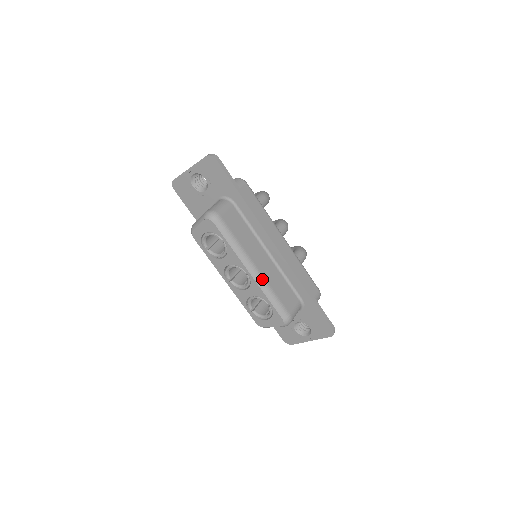
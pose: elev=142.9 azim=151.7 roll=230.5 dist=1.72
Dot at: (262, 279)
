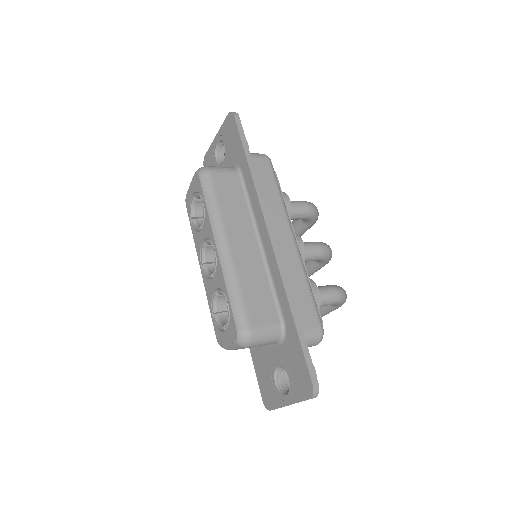
Dot at: (230, 262)
